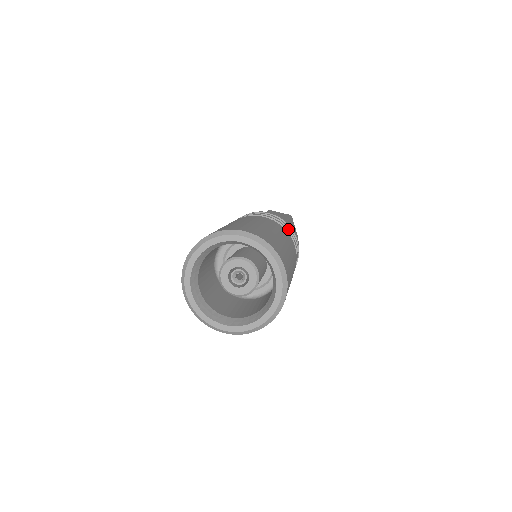
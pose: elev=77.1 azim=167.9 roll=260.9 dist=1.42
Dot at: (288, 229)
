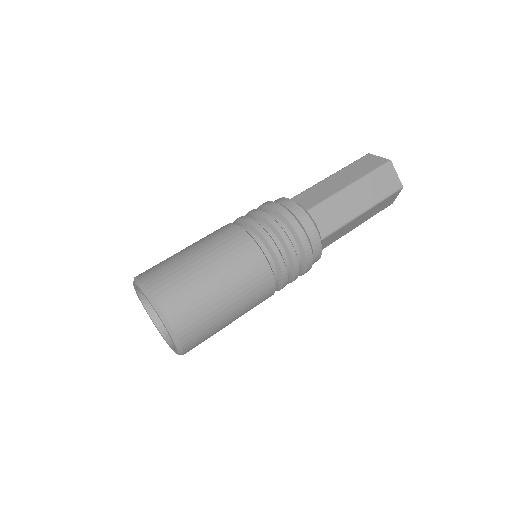
Dot at: (277, 232)
